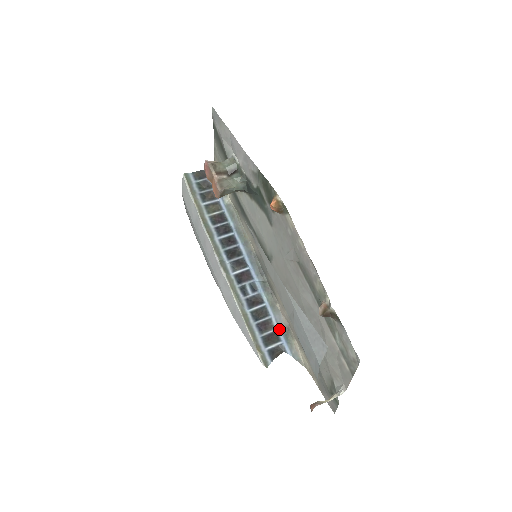
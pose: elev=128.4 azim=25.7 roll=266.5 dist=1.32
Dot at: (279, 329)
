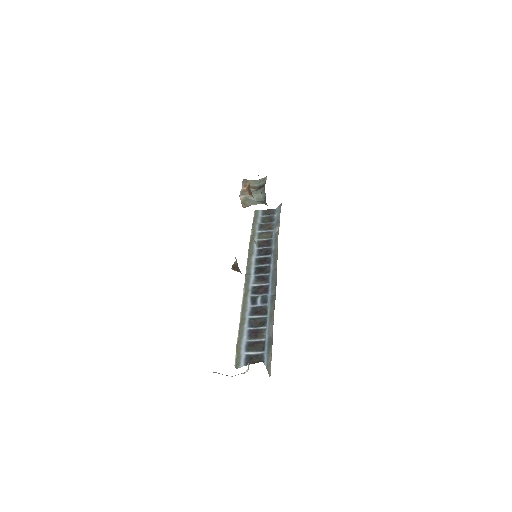
Dot at: (267, 339)
